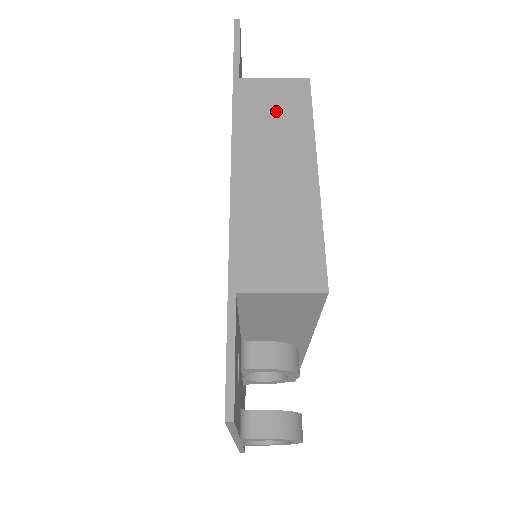
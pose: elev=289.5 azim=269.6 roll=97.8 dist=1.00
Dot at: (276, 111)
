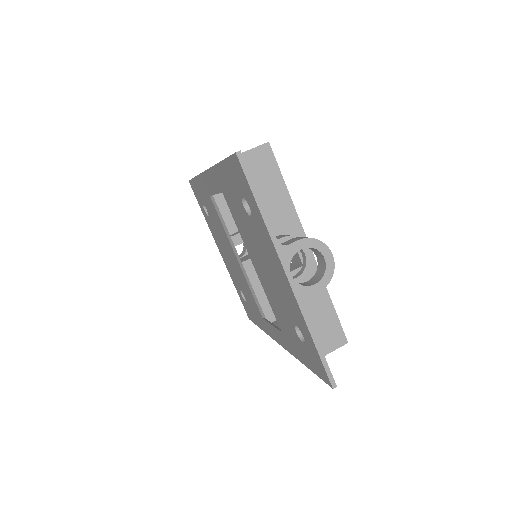
Dot at: occluded
